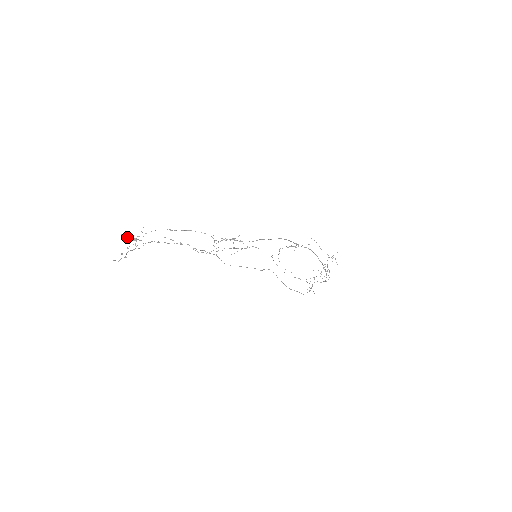
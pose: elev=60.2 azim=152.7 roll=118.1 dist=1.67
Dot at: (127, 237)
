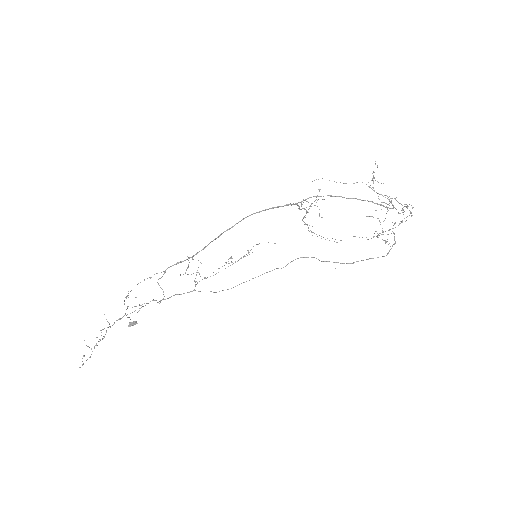
Dot at: occluded
